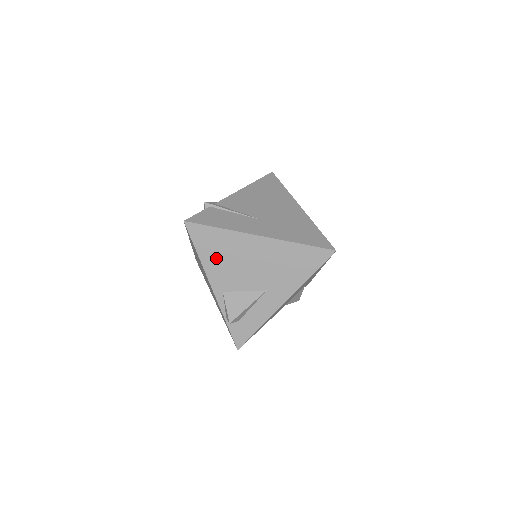
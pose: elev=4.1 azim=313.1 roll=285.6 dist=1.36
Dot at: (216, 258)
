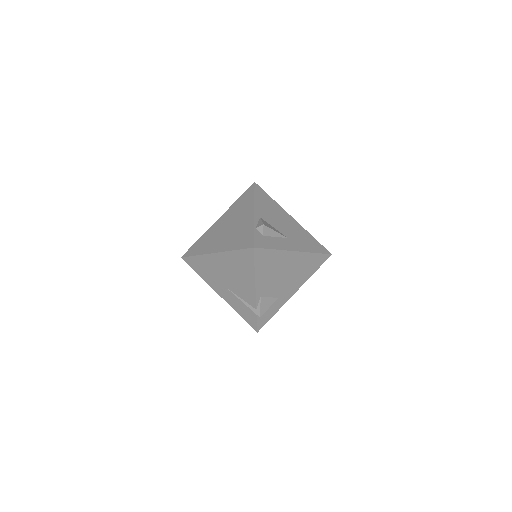
Dot at: (264, 205)
